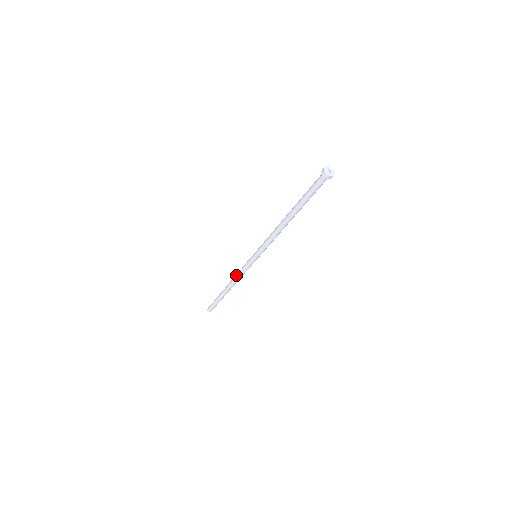
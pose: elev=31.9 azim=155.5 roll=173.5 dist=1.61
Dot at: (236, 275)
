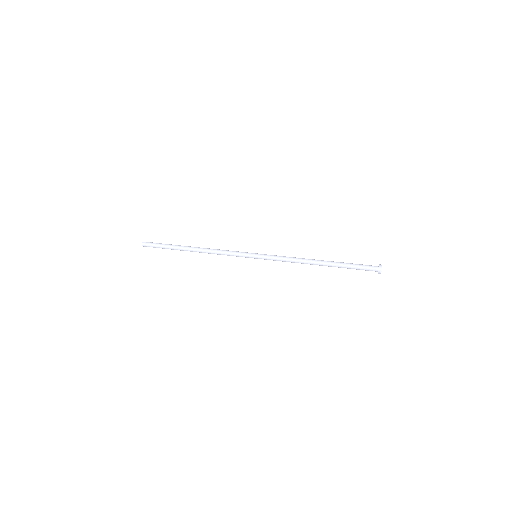
Dot at: (218, 251)
